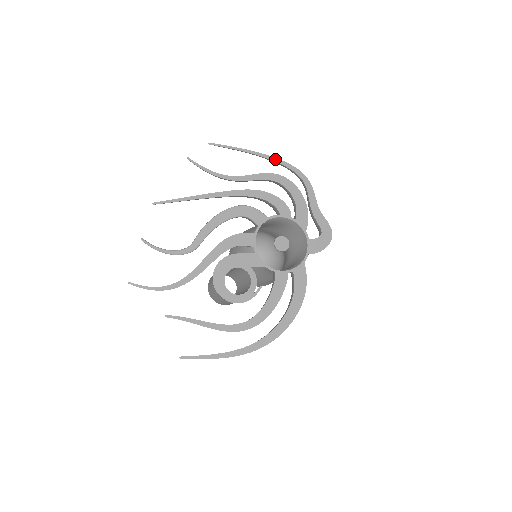
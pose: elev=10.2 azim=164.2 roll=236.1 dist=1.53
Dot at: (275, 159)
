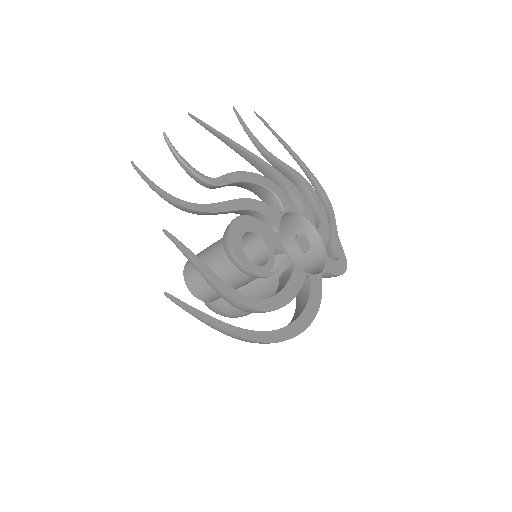
Dot at: (307, 168)
